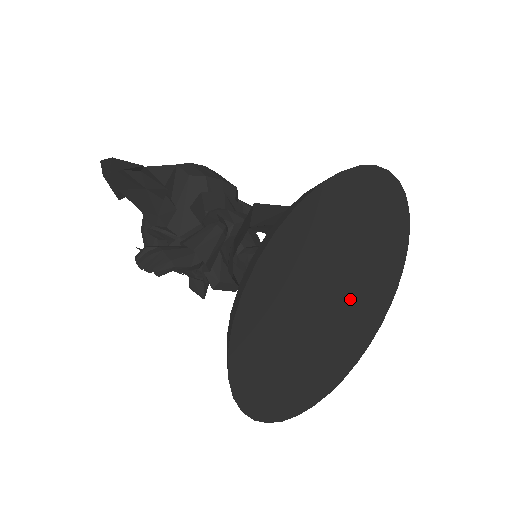
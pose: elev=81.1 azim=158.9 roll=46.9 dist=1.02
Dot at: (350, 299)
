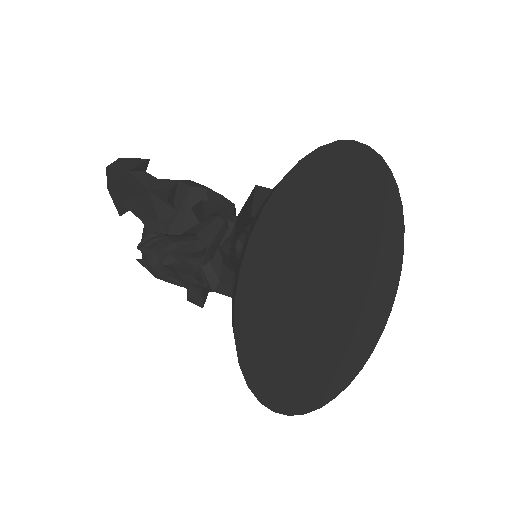
Dot at: (352, 286)
